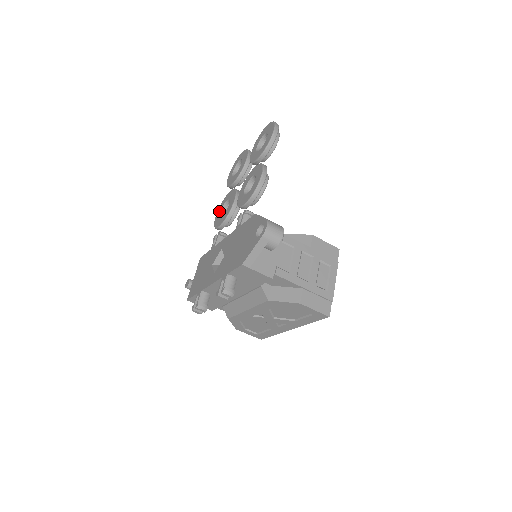
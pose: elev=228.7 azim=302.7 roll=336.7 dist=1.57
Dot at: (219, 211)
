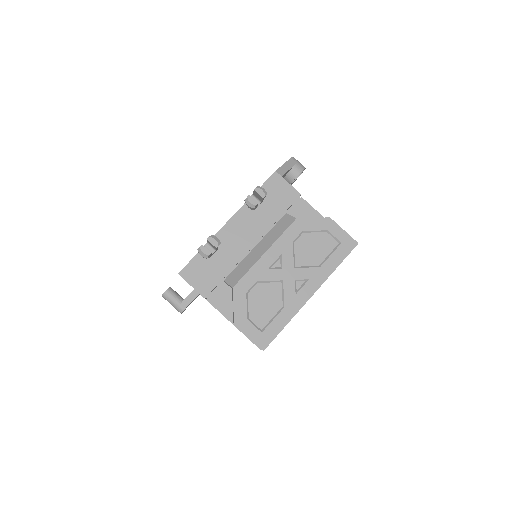
Dot at: occluded
